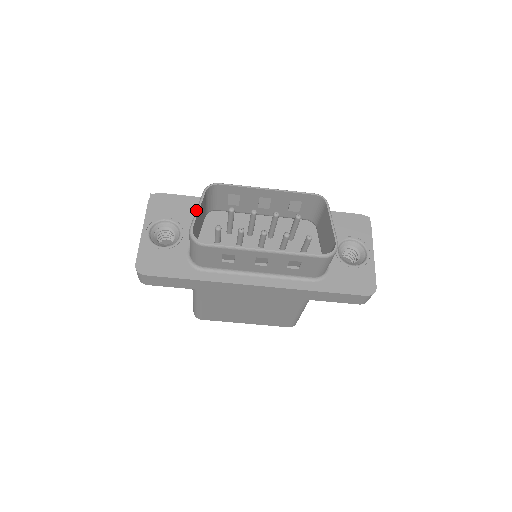
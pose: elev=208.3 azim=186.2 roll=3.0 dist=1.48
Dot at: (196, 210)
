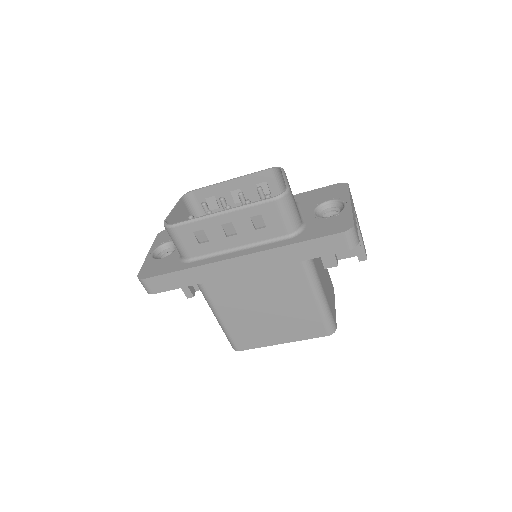
Dot at: (172, 210)
